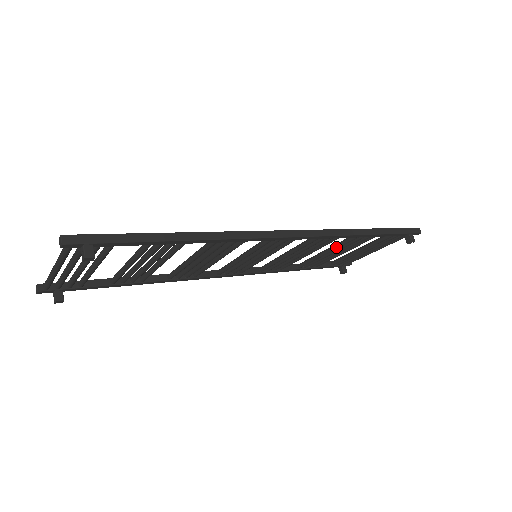
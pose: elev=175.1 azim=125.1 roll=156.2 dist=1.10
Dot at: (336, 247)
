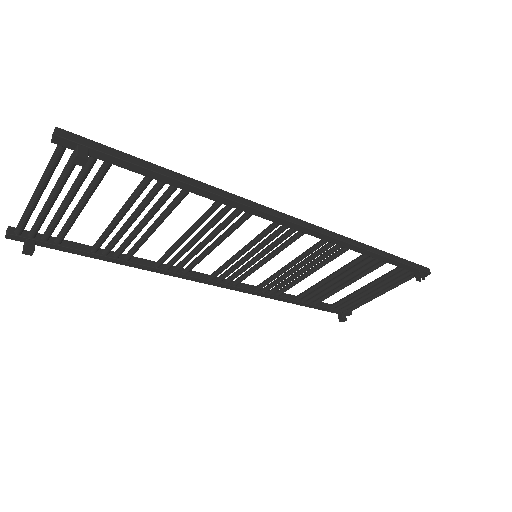
Dot at: (341, 270)
